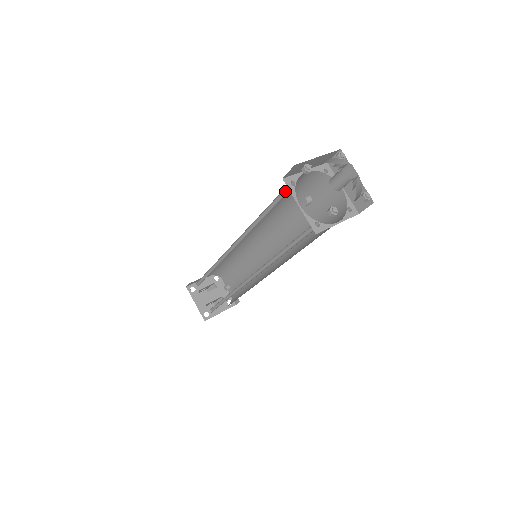
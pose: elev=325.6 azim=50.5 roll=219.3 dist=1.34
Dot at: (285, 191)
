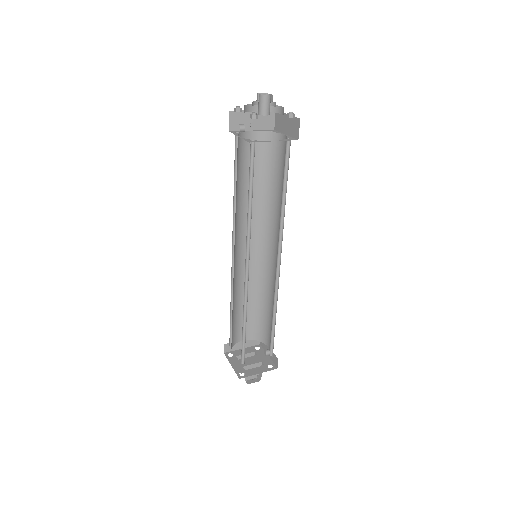
Dot at: (238, 148)
